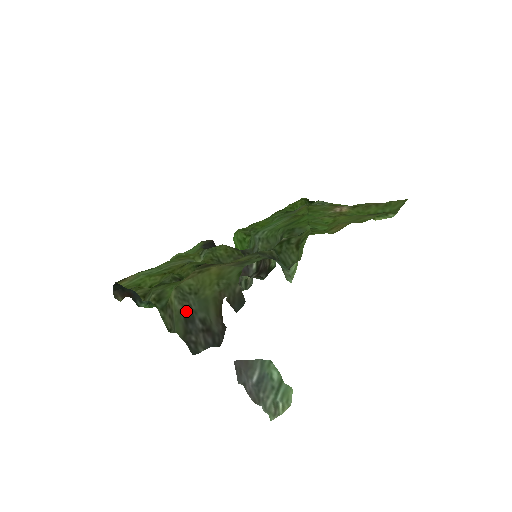
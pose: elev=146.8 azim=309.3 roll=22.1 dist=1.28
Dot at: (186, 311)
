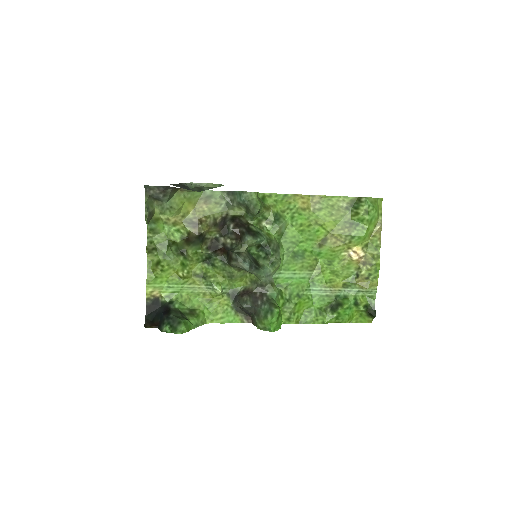
Dot at: (157, 201)
